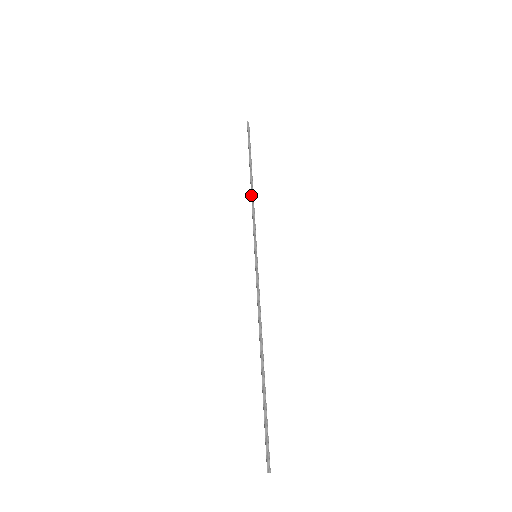
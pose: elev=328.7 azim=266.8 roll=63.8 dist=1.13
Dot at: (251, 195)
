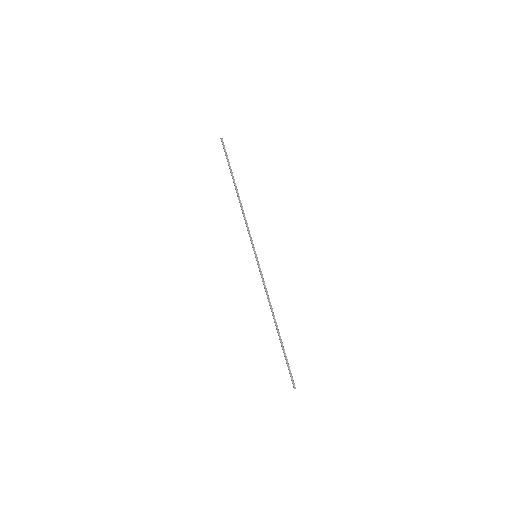
Dot at: (241, 207)
